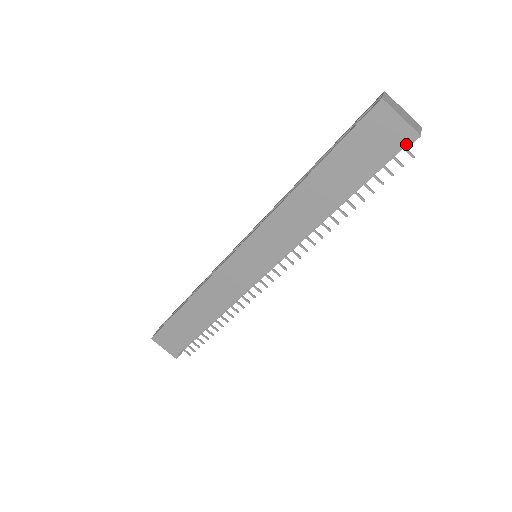
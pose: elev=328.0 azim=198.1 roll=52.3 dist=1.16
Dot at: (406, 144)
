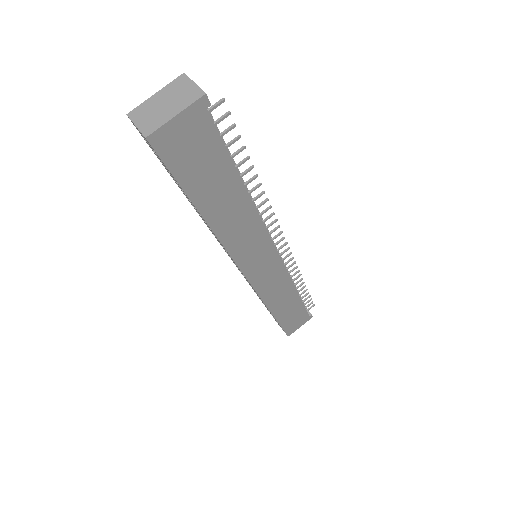
Dot at: occluded
